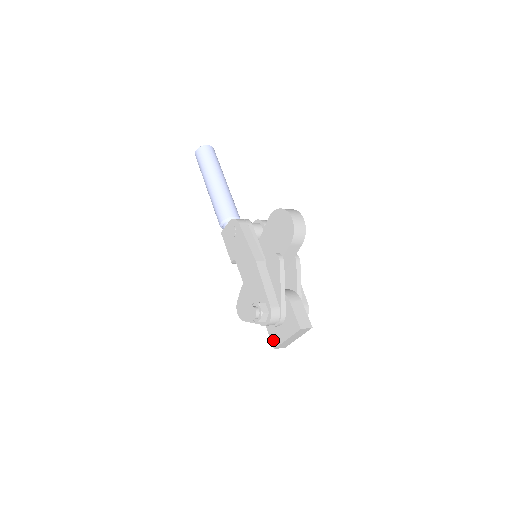
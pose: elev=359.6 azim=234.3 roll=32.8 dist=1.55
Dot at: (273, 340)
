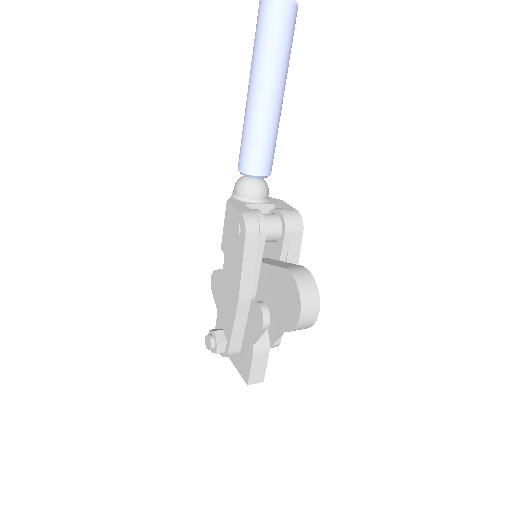
Dot at: occluded
